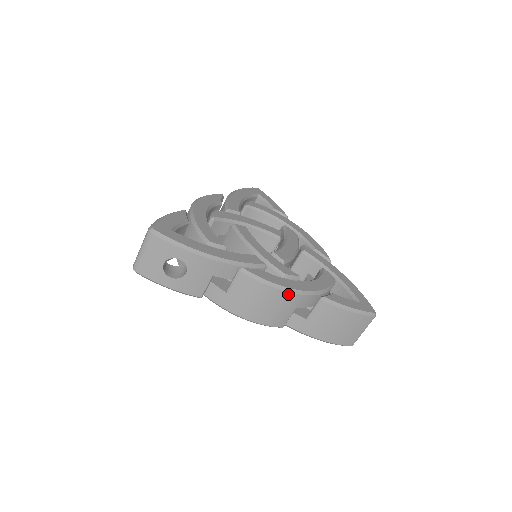
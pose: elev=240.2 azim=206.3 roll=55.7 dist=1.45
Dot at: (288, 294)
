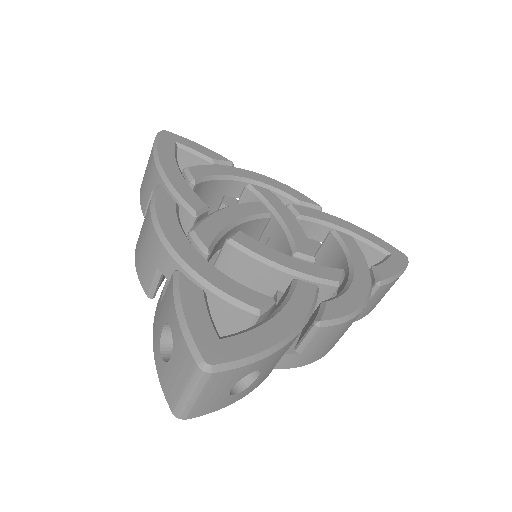
Dot at: (362, 310)
